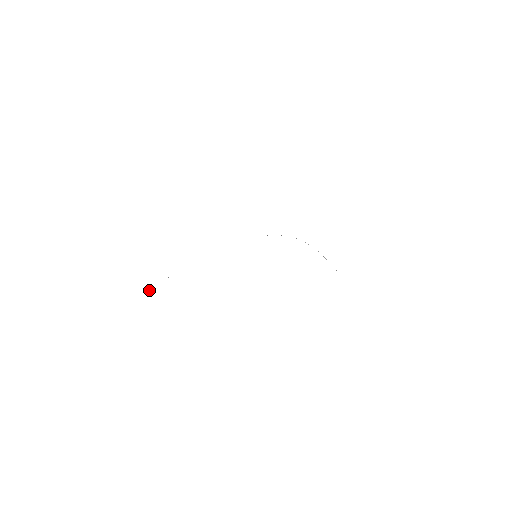
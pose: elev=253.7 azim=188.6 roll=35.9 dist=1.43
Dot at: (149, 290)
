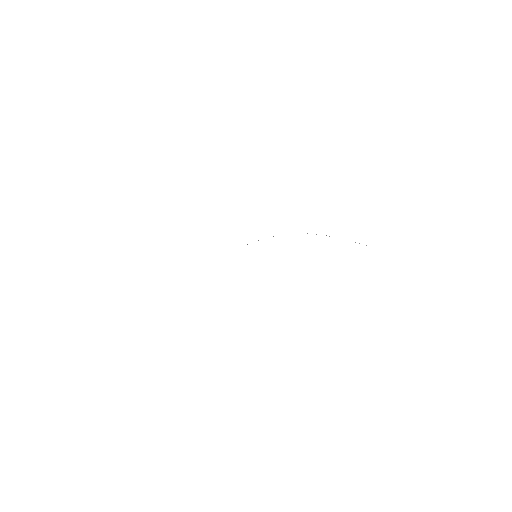
Dot at: occluded
